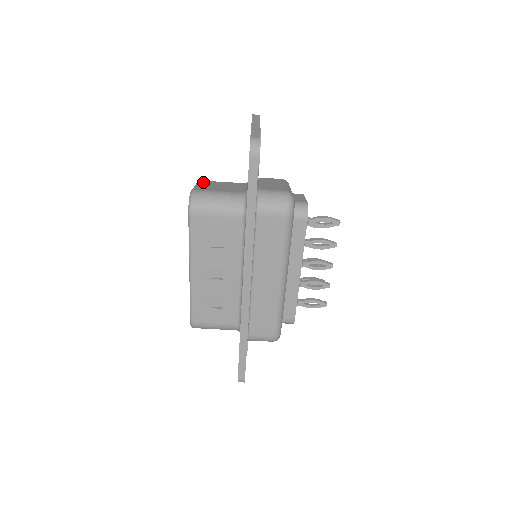
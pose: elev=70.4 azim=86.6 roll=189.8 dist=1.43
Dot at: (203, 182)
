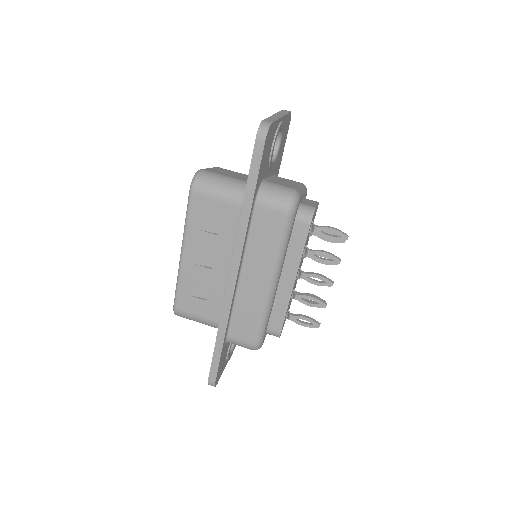
Dot at: (219, 168)
